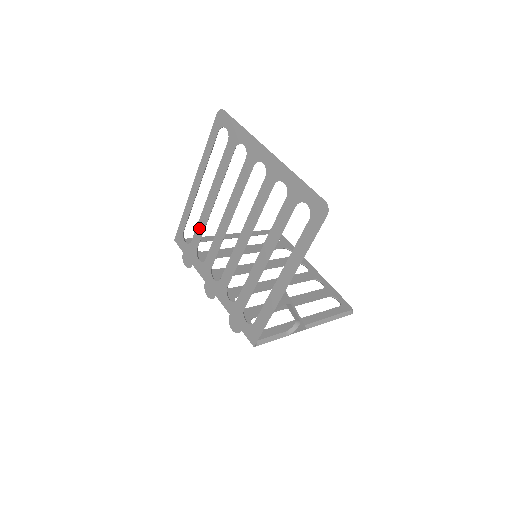
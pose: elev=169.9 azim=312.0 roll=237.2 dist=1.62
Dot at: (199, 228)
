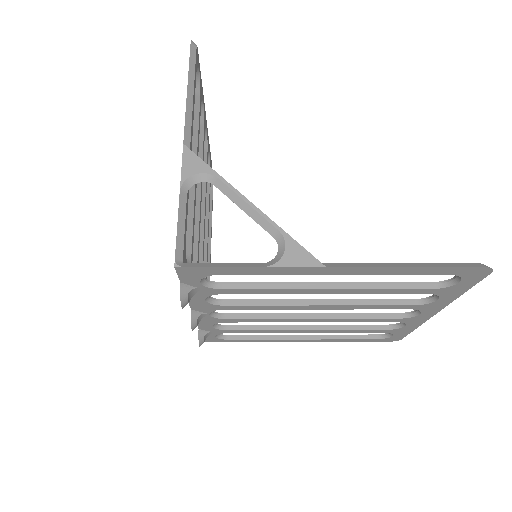
Dot at: occluded
